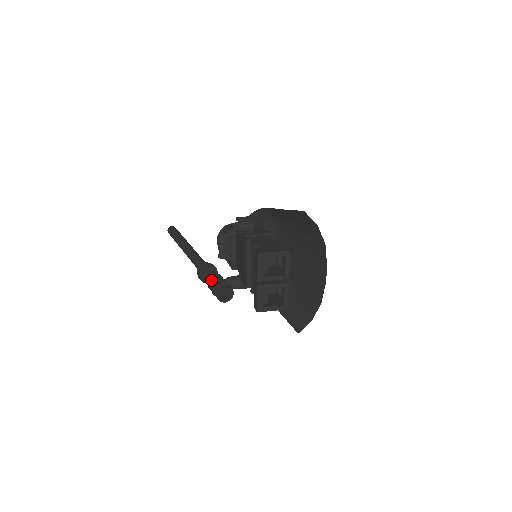
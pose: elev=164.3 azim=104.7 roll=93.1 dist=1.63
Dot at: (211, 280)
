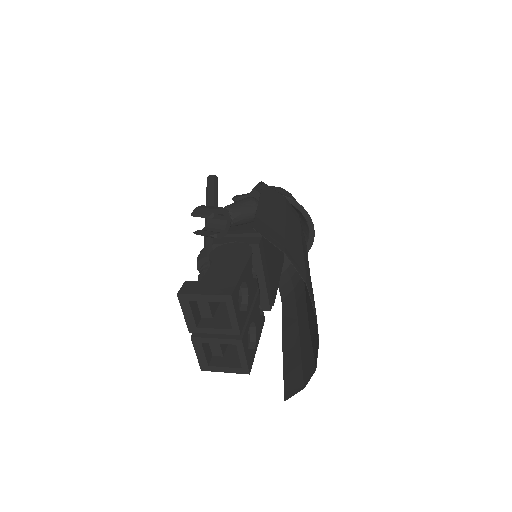
Dot at: occluded
